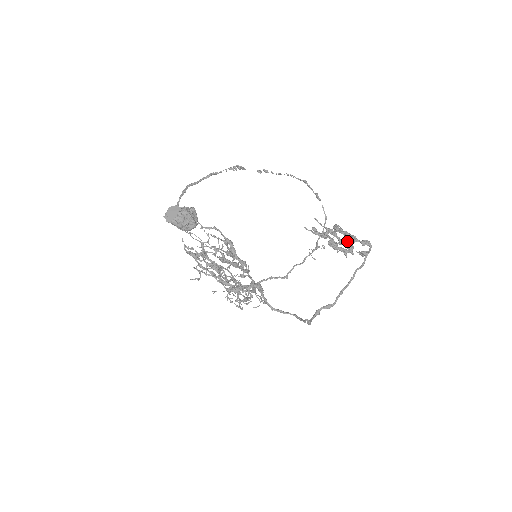
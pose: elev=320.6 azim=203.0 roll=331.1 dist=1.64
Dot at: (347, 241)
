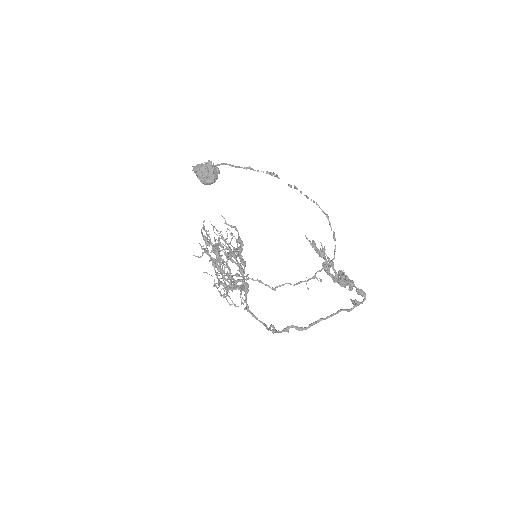
Dot at: (342, 276)
